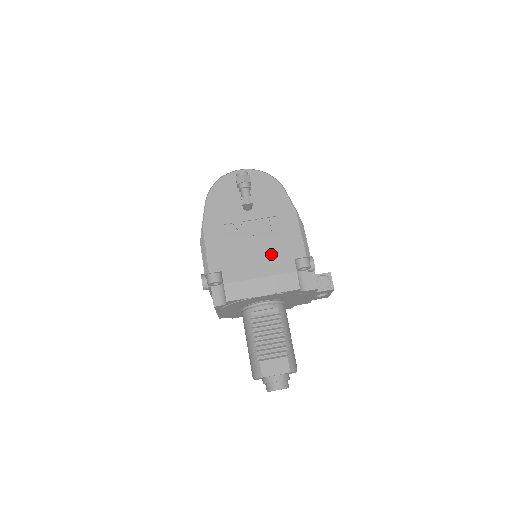
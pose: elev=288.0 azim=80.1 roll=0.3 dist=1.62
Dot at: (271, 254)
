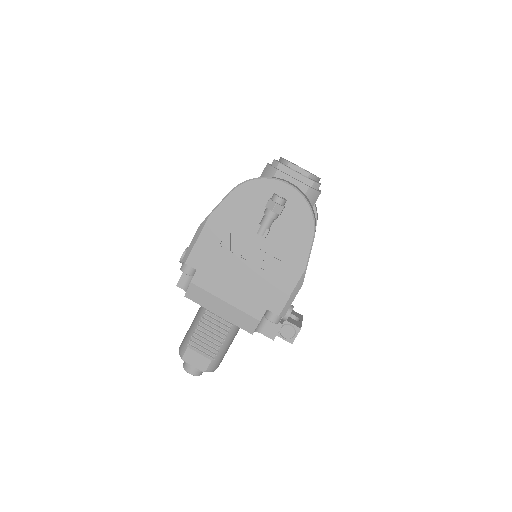
Dot at: (250, 289)
